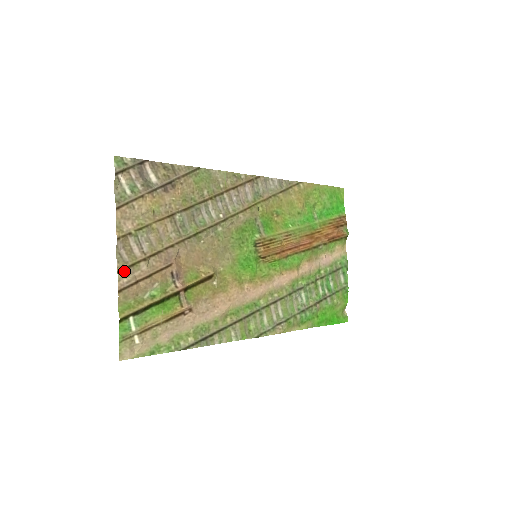
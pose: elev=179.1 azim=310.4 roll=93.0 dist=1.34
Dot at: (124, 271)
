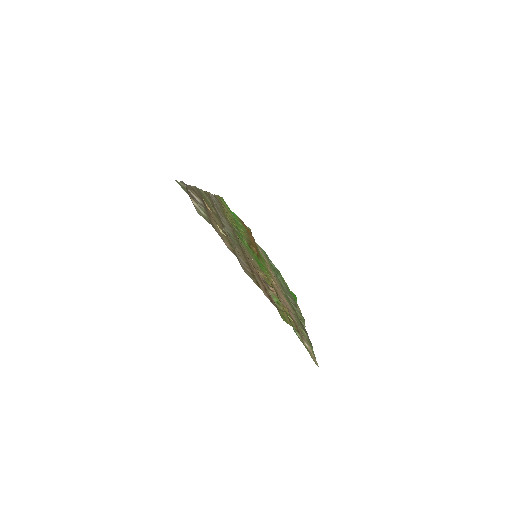
Dot at: (259, 285)
